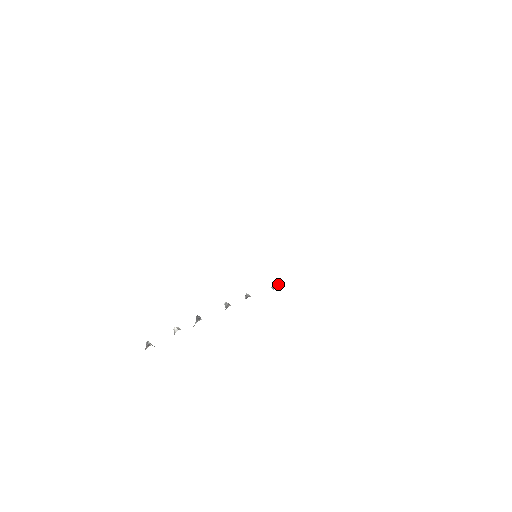
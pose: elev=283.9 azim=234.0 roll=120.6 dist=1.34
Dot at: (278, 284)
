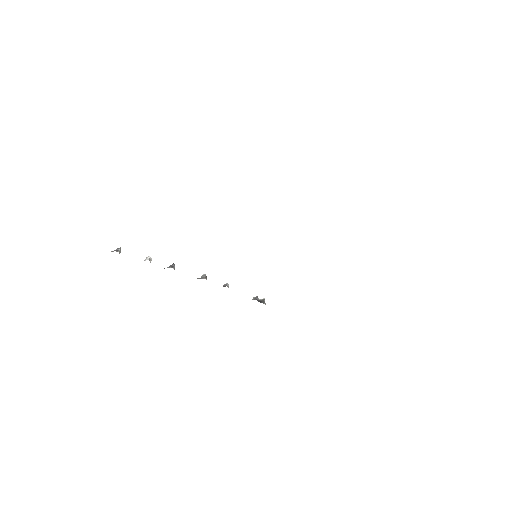
Dot at: (261, 299)
